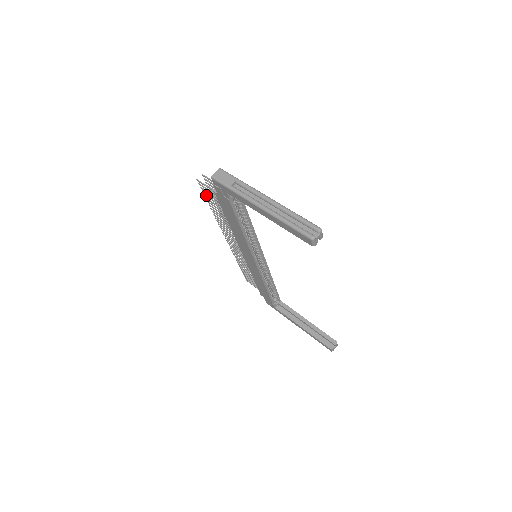
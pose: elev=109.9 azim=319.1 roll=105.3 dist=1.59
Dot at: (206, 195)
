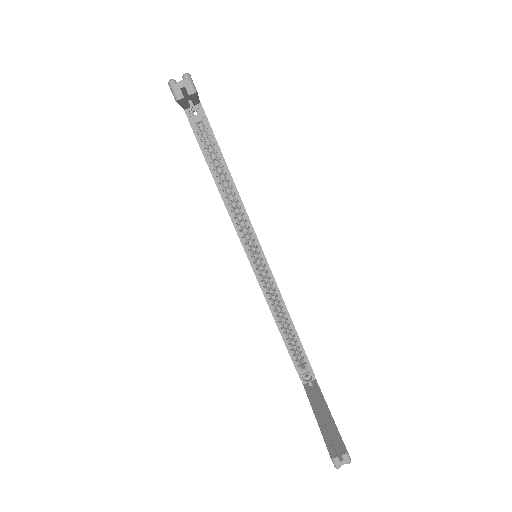
Dot at: occluded
